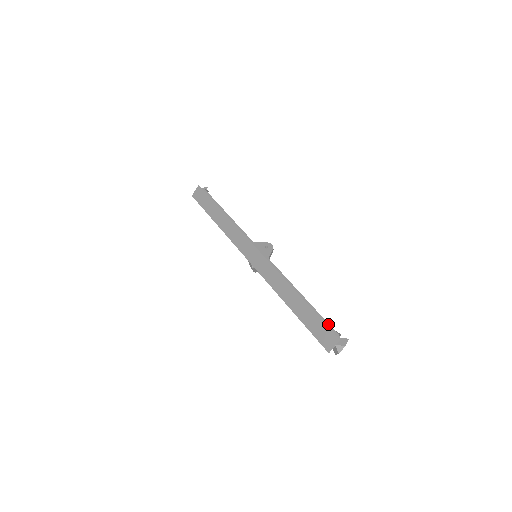
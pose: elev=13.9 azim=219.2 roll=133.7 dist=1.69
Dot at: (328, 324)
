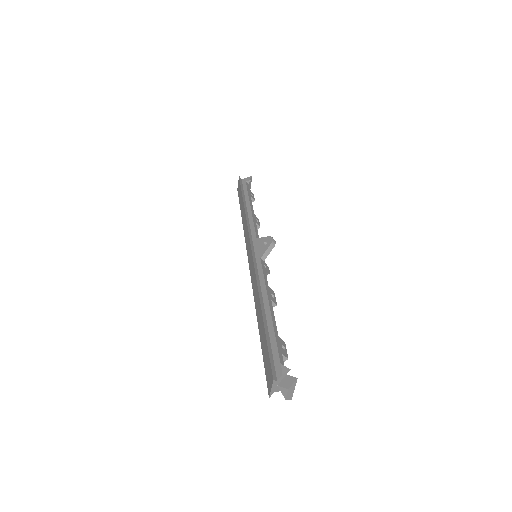
Dot at: (277, 353)
